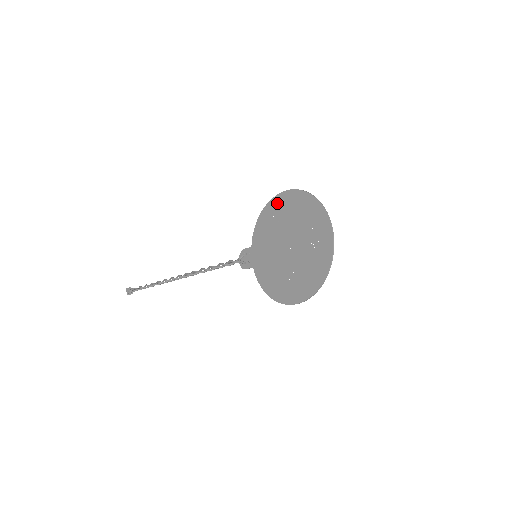
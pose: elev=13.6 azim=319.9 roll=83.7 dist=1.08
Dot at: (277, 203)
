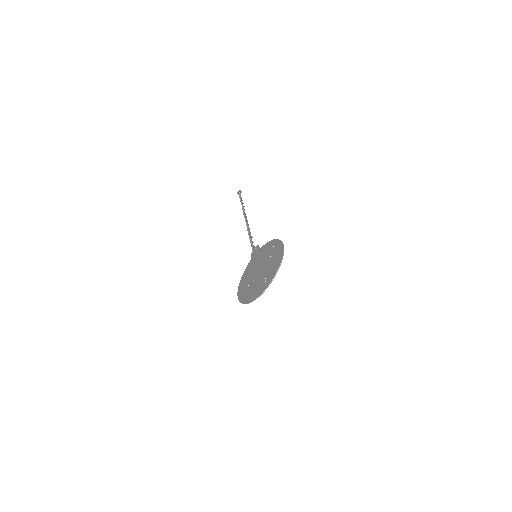
Dot at: (278, 245)
